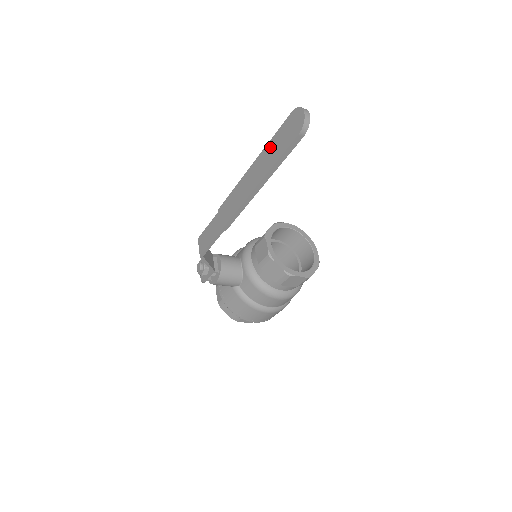
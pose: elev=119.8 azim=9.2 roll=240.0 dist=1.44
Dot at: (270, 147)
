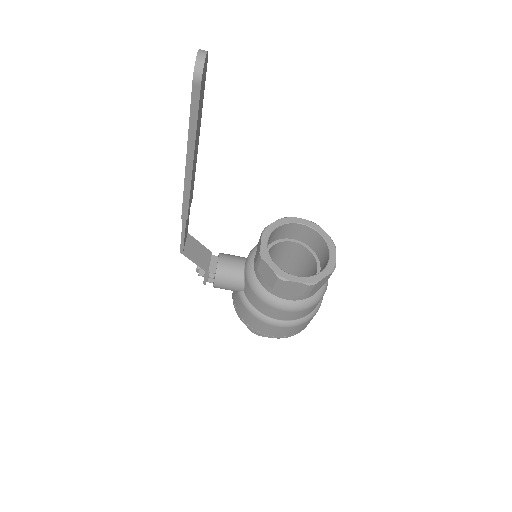
Dot at: occluded
